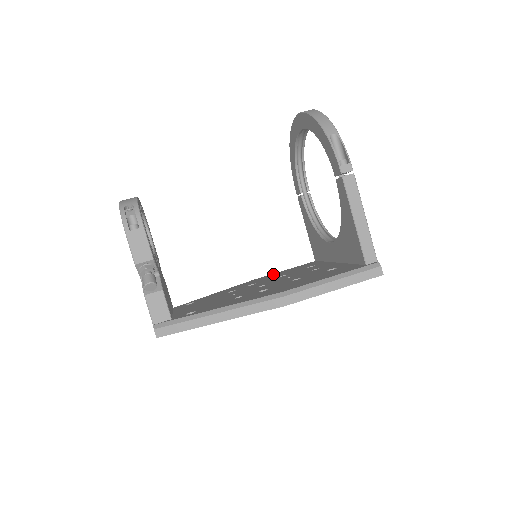
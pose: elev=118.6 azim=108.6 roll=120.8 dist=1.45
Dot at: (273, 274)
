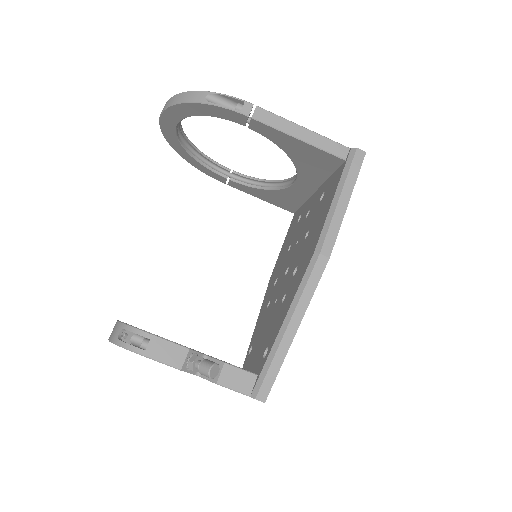
Dot at: (278, 258)
